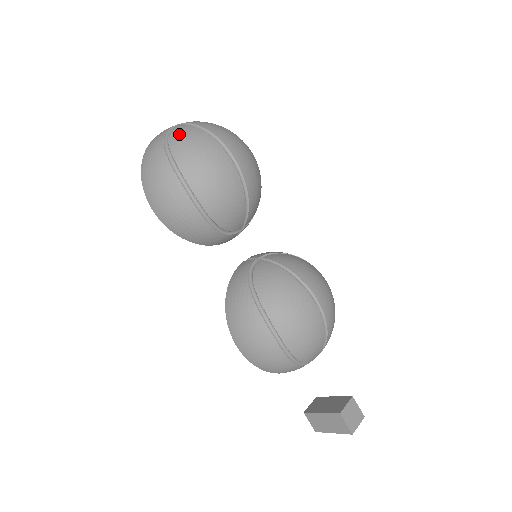
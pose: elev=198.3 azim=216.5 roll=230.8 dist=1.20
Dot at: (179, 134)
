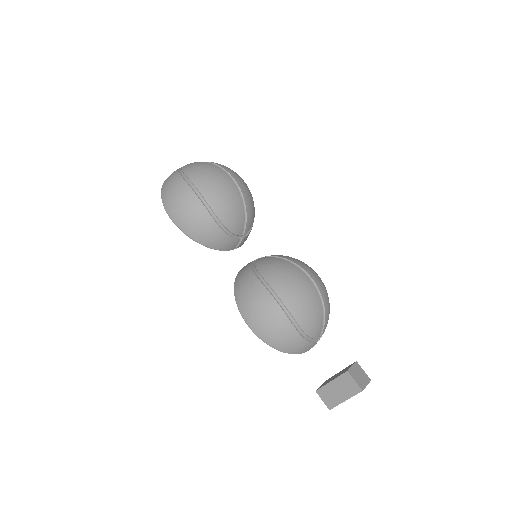
Dot at: (190, 165)
